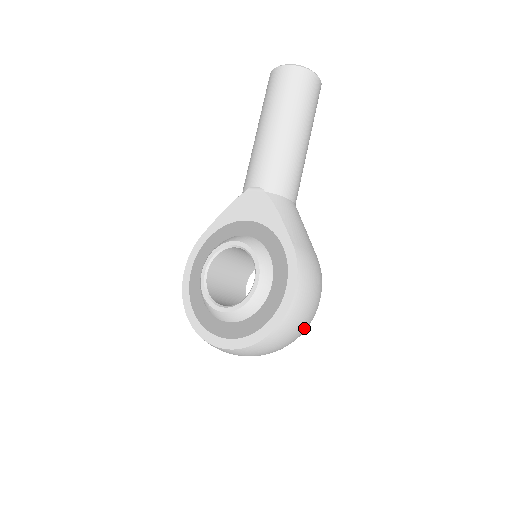
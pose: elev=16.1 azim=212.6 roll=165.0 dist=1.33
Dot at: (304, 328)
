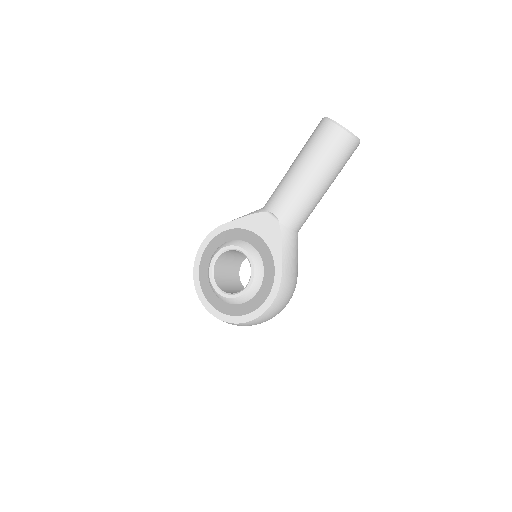
Dot at: occluded
